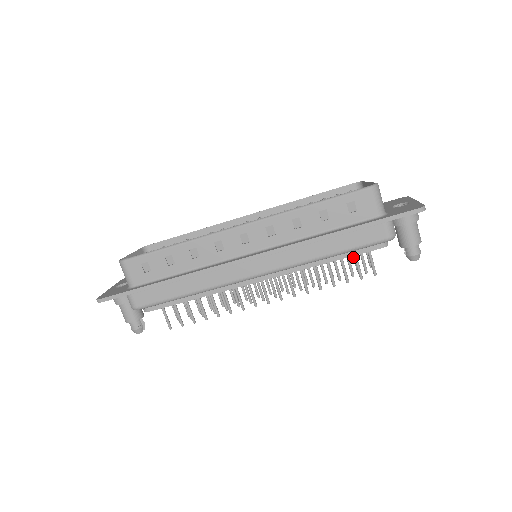
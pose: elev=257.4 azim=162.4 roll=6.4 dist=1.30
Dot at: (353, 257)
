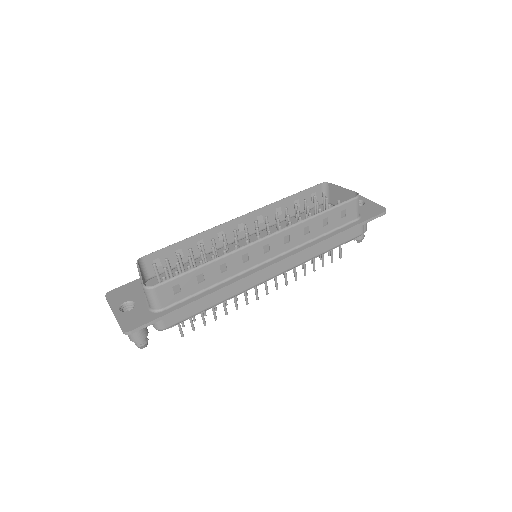
Dot at: occluded
